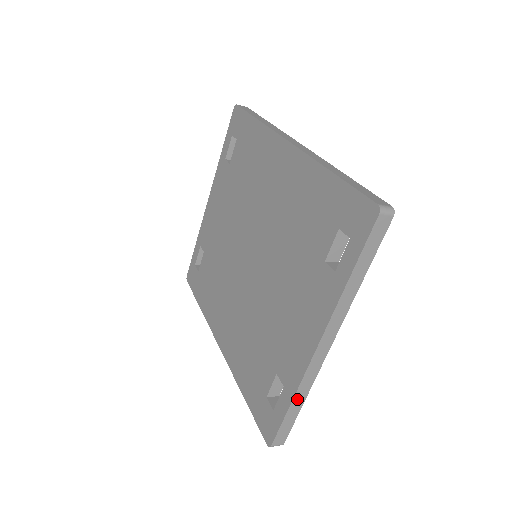
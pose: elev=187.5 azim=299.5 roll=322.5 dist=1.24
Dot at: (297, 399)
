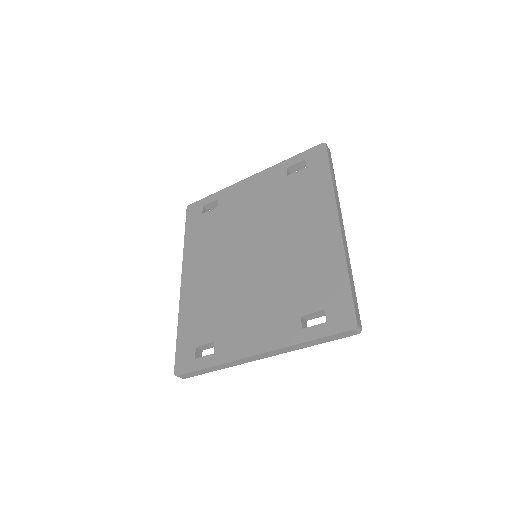
Dot at: (217, 367)
